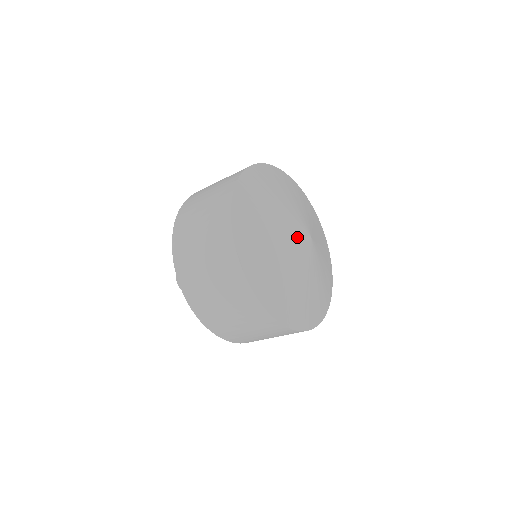
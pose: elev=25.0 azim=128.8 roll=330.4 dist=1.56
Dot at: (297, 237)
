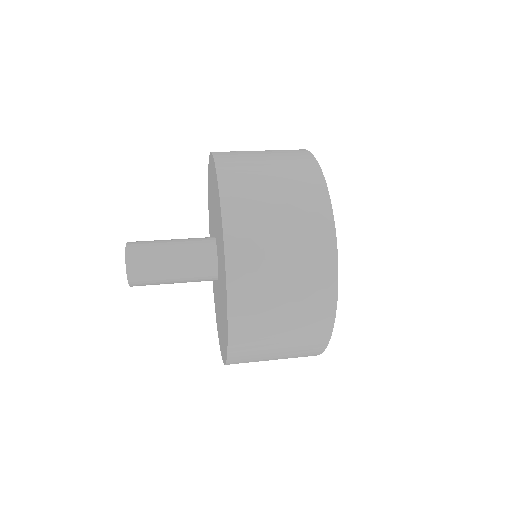
Dot at: occluded
